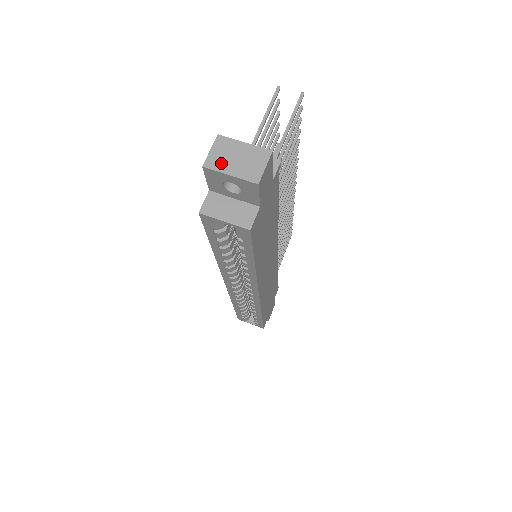
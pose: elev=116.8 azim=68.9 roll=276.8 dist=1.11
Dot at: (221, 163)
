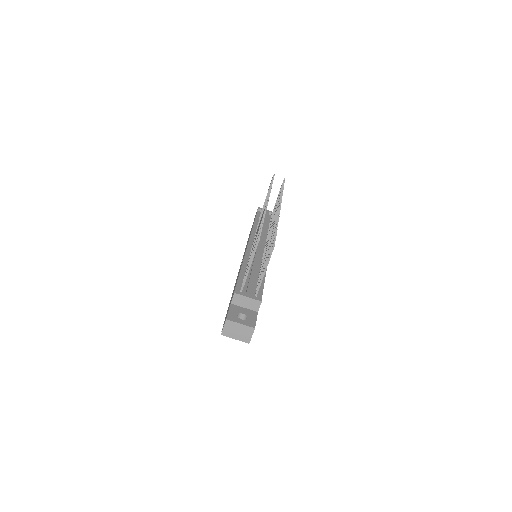
Dot at: (230, 334)
